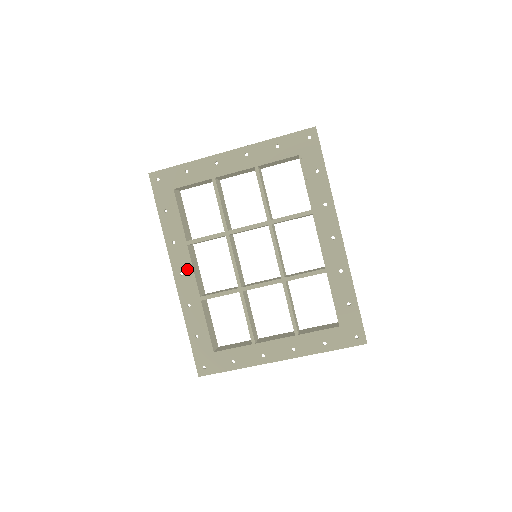
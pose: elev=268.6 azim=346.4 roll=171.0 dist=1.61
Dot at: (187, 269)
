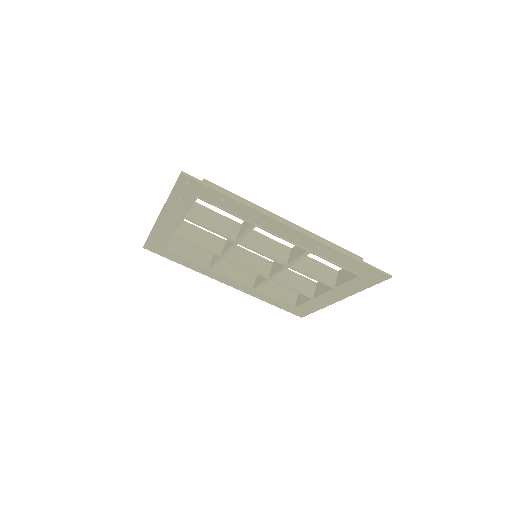
Dot at: (228, 280)
